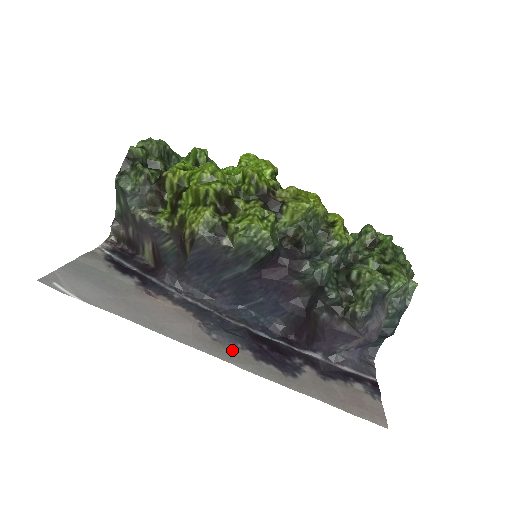
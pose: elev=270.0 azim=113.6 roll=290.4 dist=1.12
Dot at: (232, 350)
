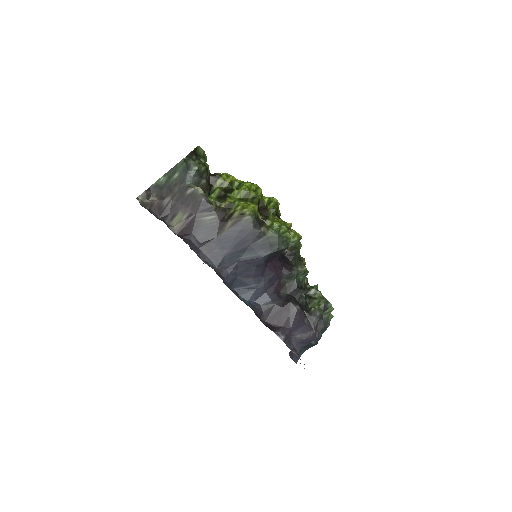
Dot at: occluded
